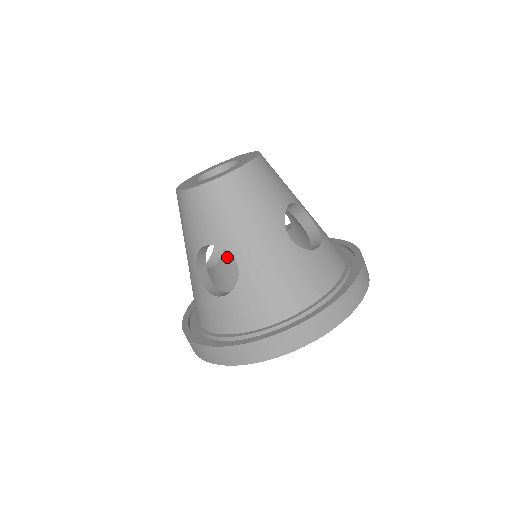
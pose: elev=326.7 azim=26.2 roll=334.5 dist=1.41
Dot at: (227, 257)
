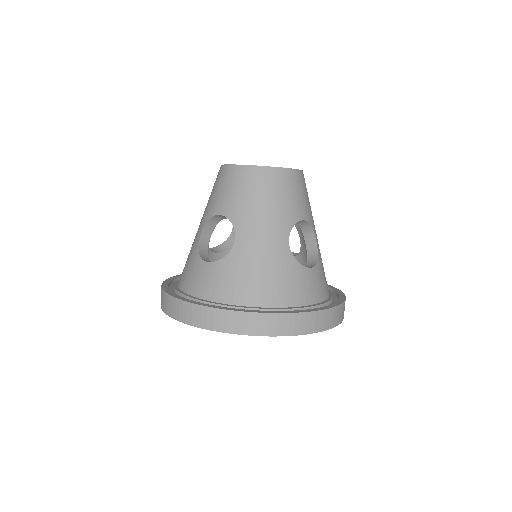
Dot at: occluded
